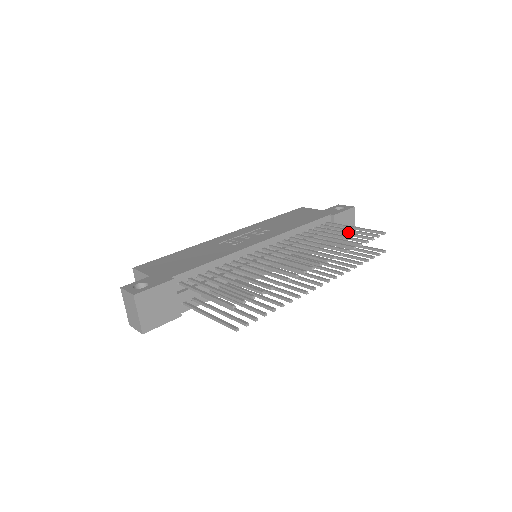
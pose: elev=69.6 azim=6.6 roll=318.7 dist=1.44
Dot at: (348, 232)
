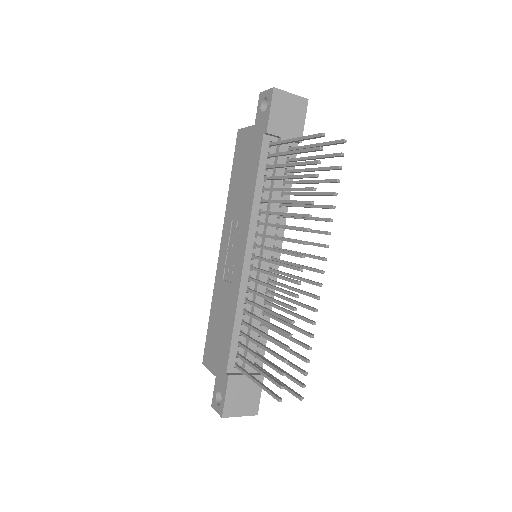
Dot at: (298, 113)
